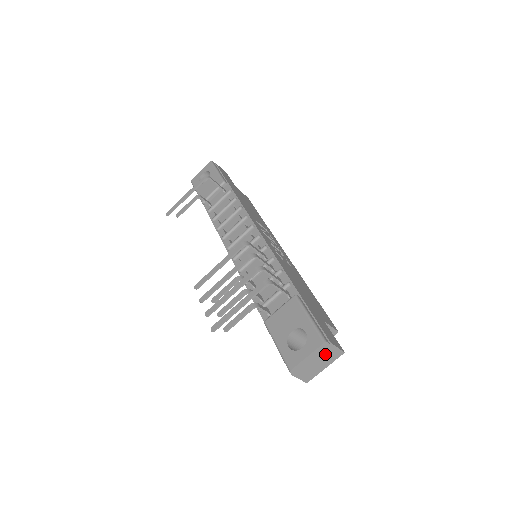
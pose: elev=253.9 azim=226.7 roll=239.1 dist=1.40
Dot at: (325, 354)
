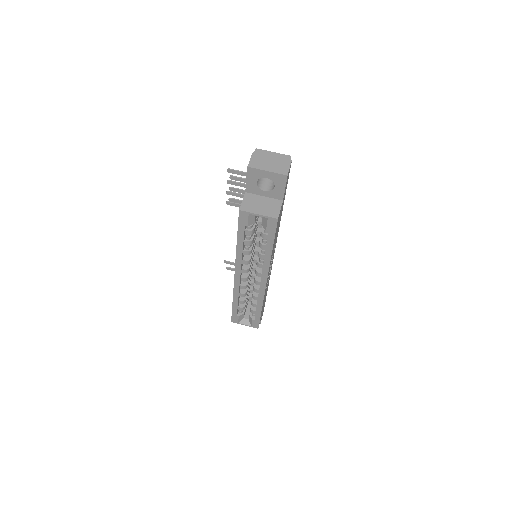
Dot at: (280, 163)
